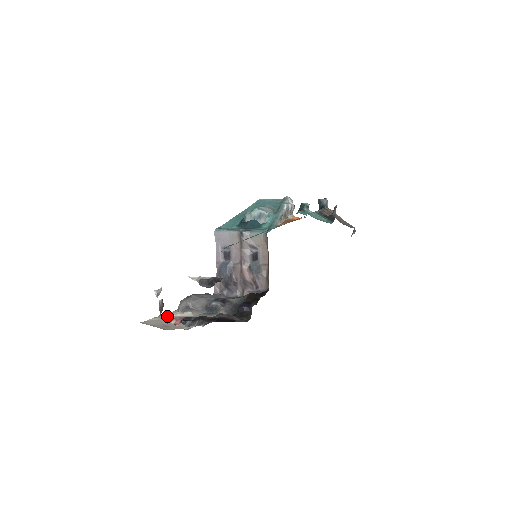
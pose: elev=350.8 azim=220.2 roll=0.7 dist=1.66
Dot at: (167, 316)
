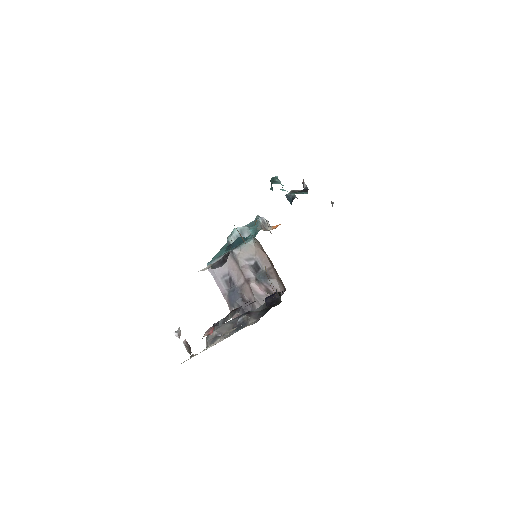
Dot at: occluded
